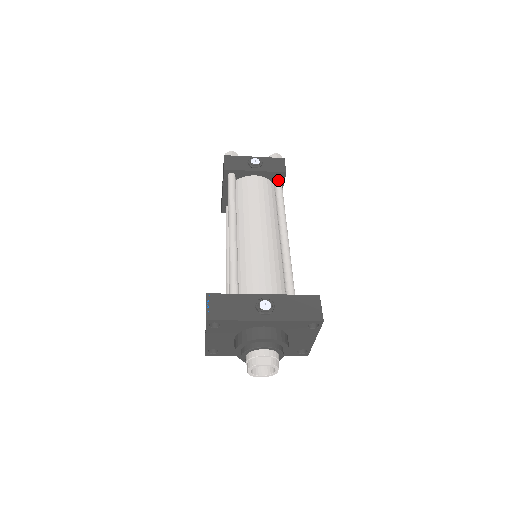
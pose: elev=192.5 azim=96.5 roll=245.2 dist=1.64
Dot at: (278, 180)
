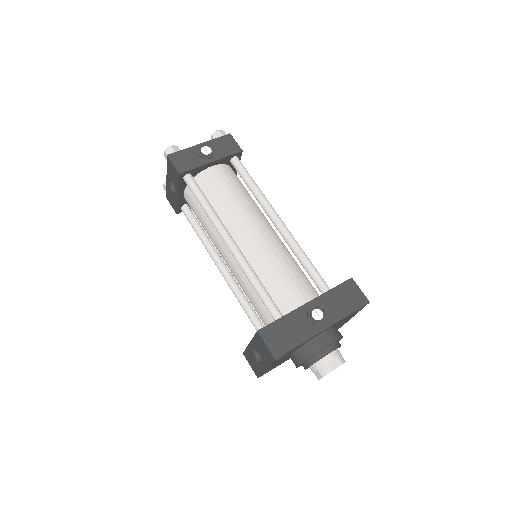
Dot at: (238, 163)
